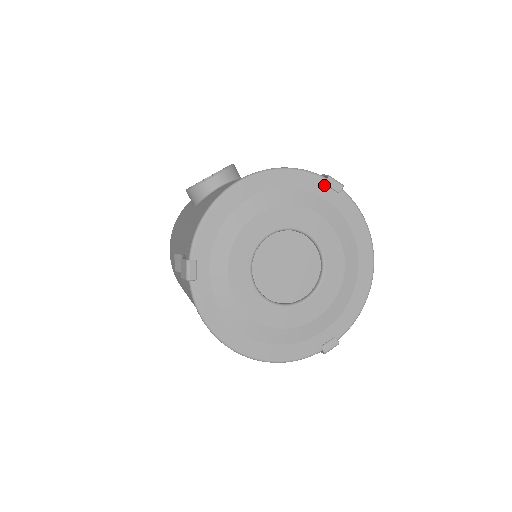
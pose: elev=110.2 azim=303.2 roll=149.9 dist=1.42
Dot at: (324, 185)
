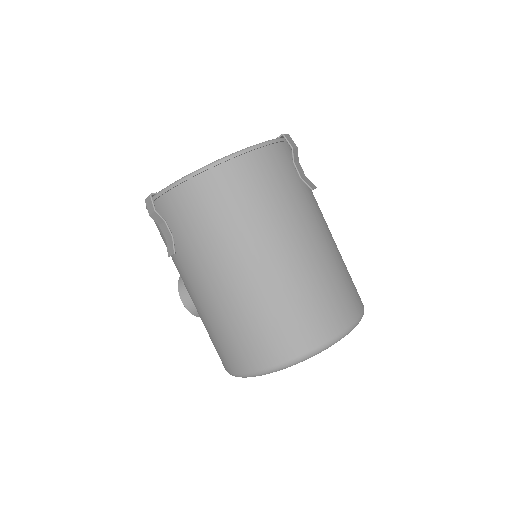
Dot at: occluded
